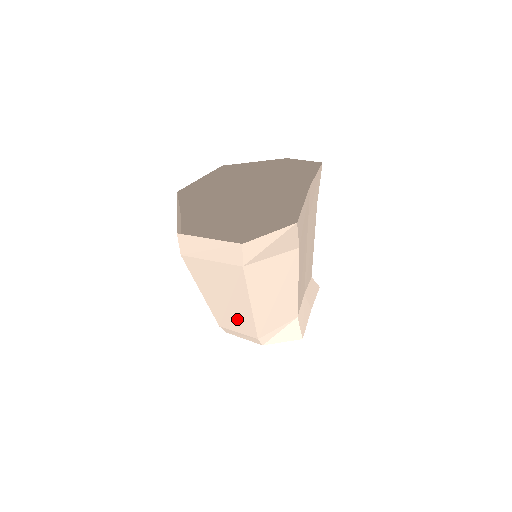
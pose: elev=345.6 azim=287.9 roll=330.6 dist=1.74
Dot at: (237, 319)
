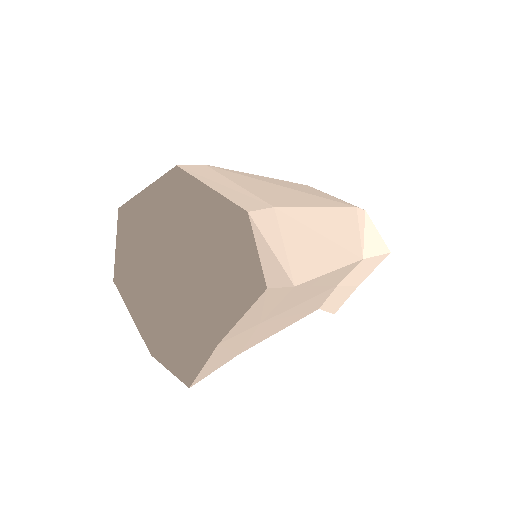
Dot at: (250, 287)
